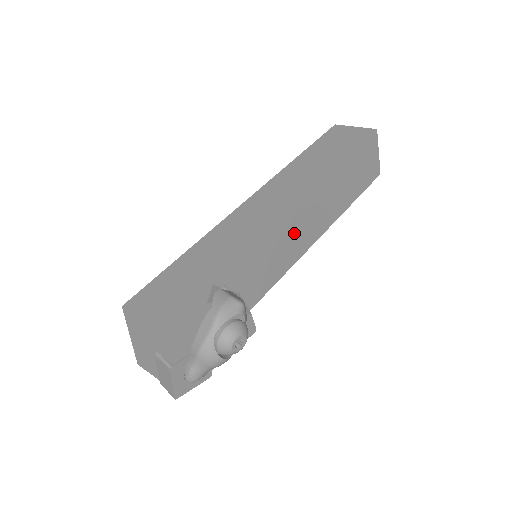
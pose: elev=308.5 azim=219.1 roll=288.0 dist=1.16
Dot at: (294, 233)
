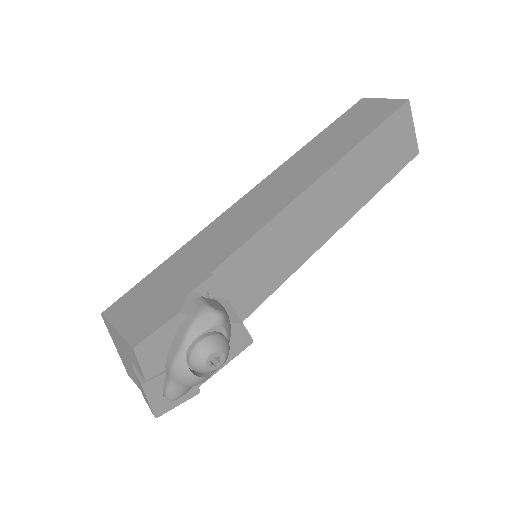
Dot at: (299, 229)
